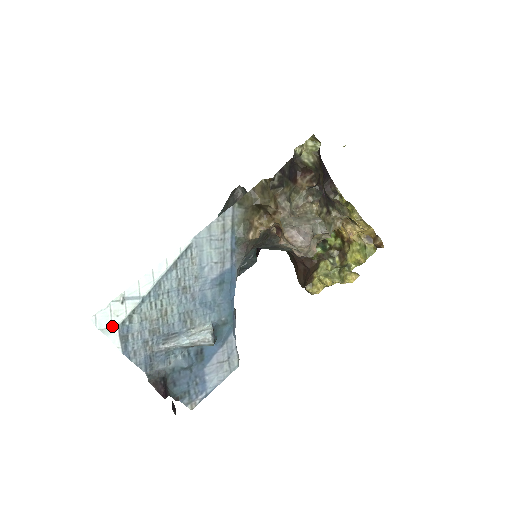
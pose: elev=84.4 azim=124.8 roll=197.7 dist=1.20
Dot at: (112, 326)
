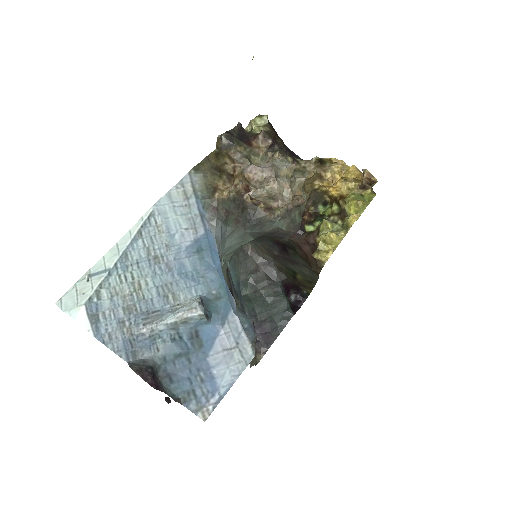
Dot at: (78, 304)
